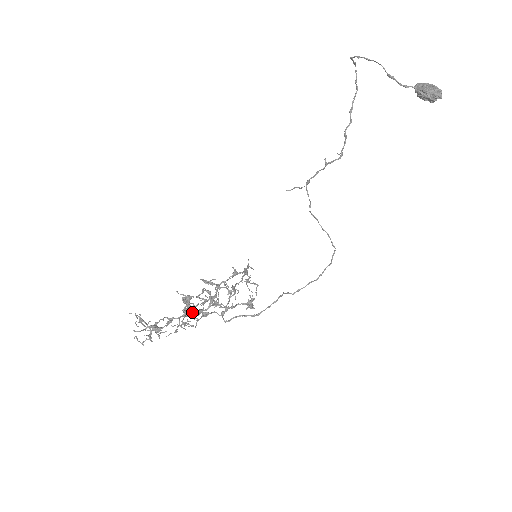
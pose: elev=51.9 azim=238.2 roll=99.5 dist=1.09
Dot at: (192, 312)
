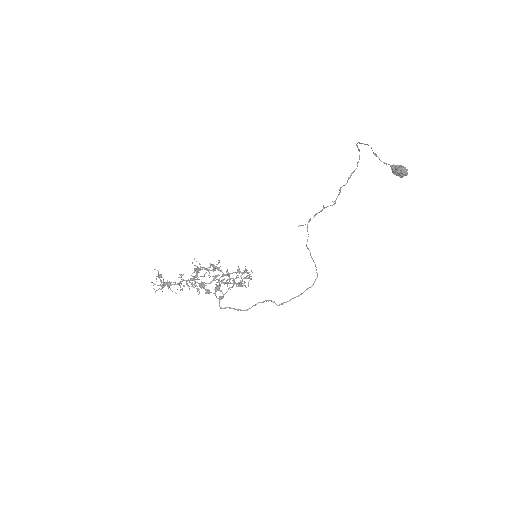
Dot at: (198, 283)
